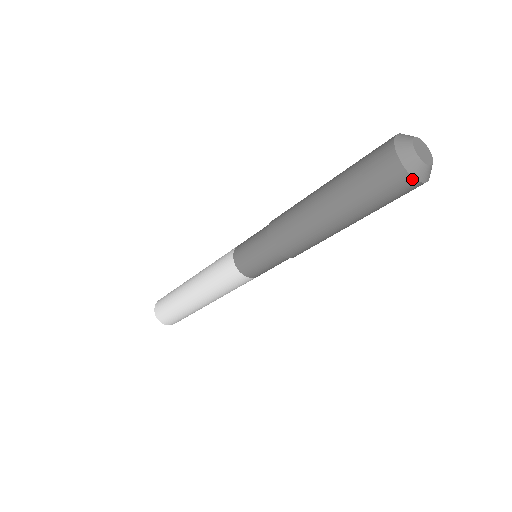
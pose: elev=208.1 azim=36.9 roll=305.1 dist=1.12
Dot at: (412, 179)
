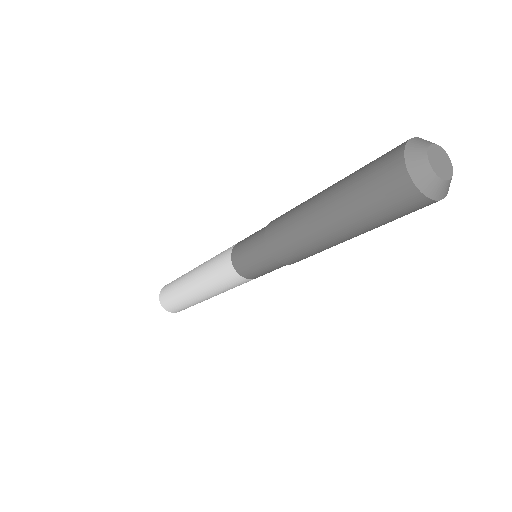
Dot at: occluded
